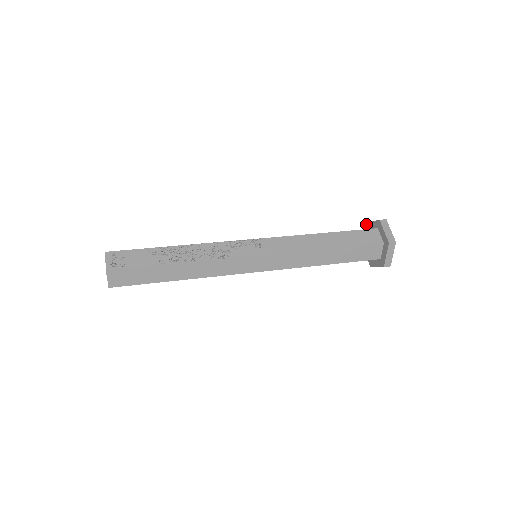
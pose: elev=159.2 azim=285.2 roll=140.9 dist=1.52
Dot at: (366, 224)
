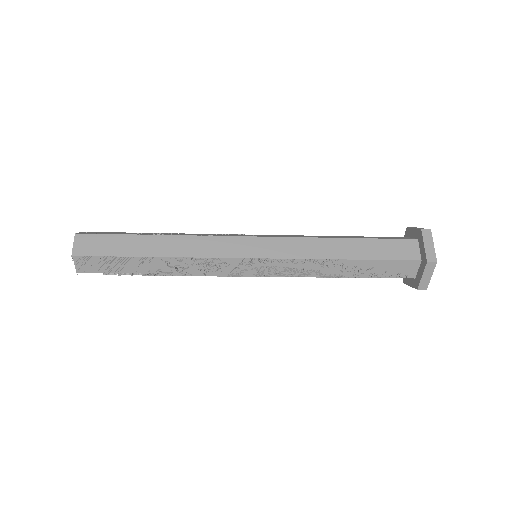
Dot at: occluded
